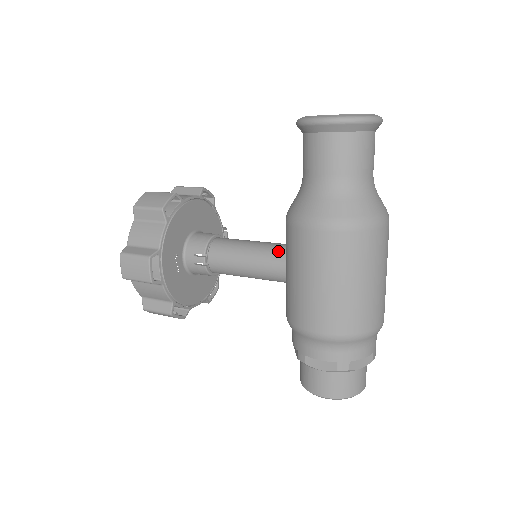
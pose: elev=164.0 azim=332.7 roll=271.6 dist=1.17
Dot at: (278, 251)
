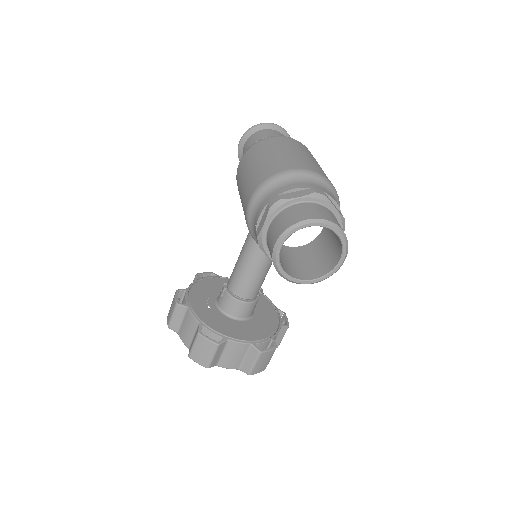
Dot at: occluded
